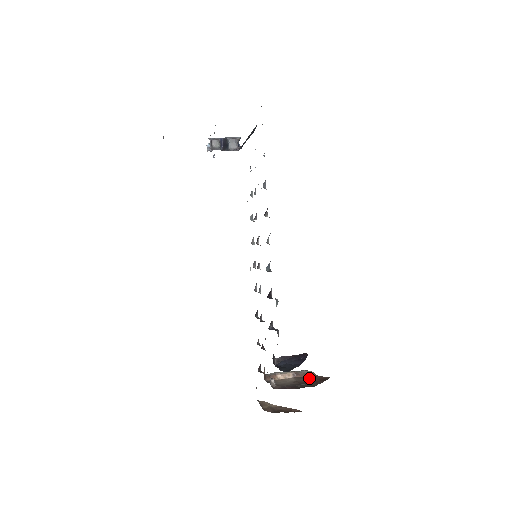
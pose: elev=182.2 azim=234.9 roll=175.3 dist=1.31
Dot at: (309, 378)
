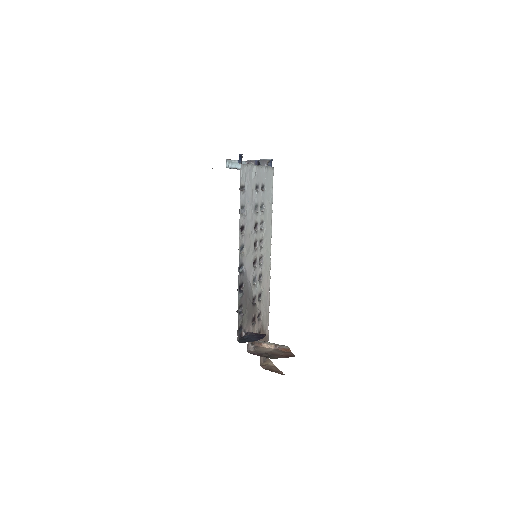
Dot at: (282, 352)
